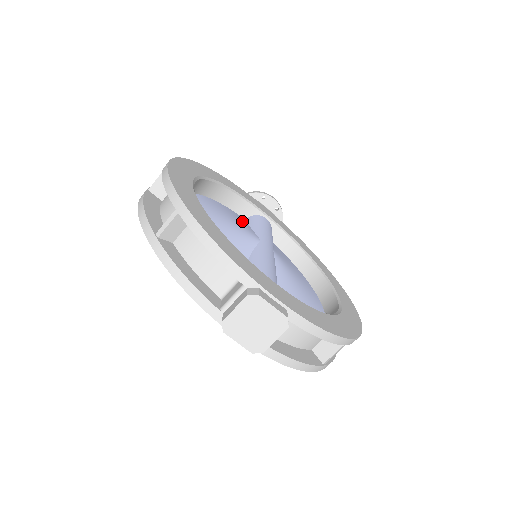
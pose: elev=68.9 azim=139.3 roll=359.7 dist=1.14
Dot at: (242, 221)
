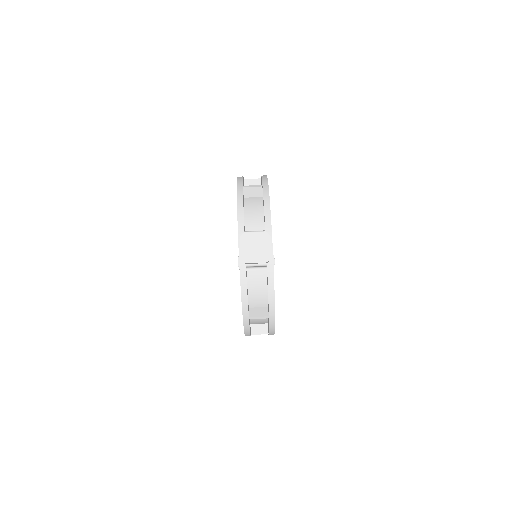
Dot at: occluded
